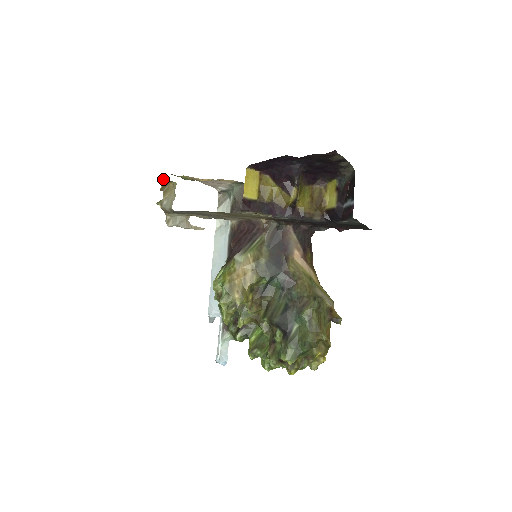
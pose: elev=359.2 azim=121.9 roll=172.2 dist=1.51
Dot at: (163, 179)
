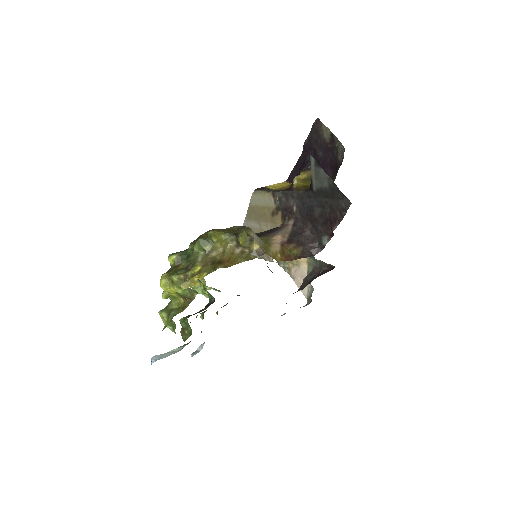
Dot at: occluded
